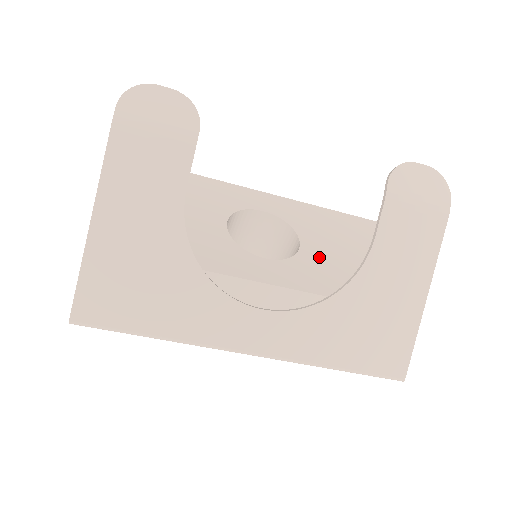
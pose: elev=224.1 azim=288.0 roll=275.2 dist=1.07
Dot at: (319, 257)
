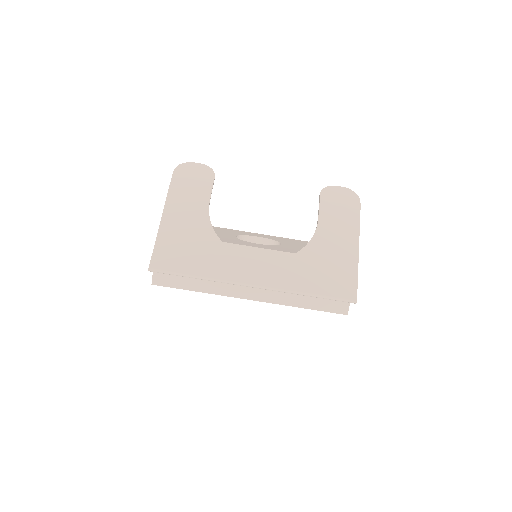
Dot at: (293, 247)
